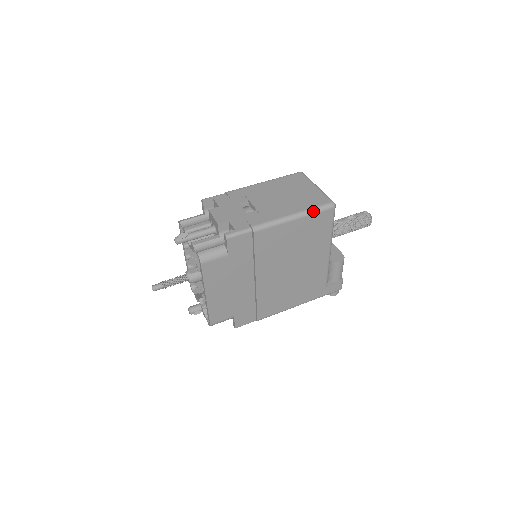
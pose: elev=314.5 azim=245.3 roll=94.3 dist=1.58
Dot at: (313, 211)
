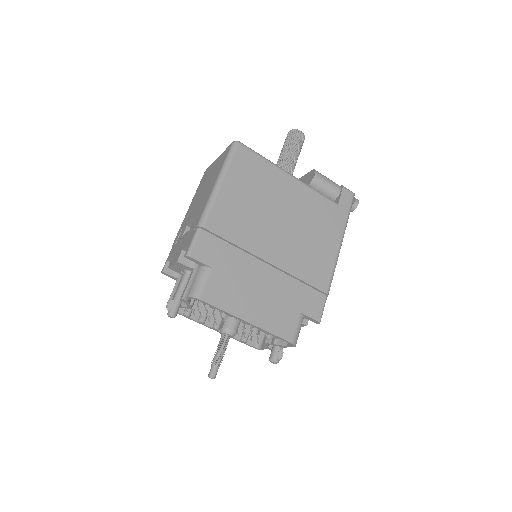
Dot at: (226, 163)
